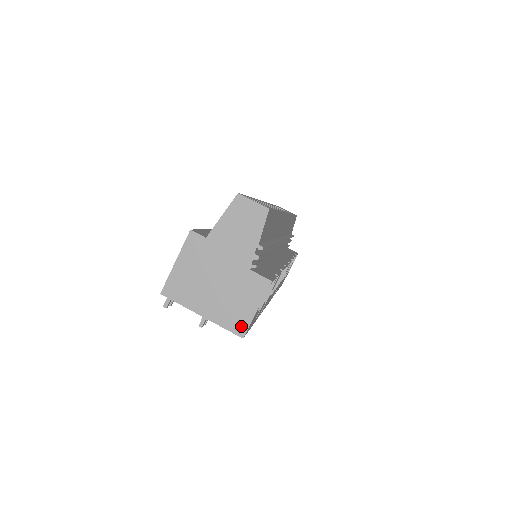
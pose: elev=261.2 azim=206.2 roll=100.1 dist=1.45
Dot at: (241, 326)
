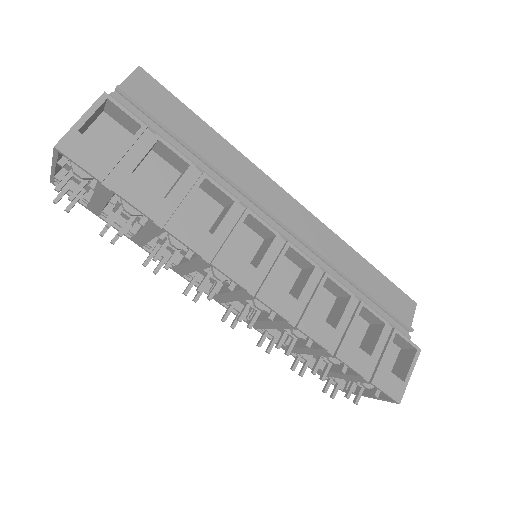
Dot at: (62, 141)
